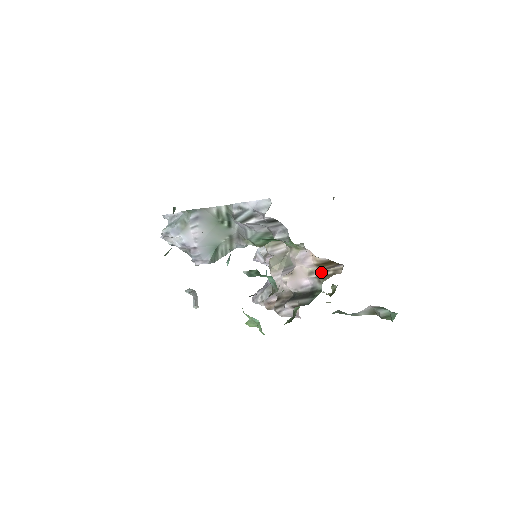
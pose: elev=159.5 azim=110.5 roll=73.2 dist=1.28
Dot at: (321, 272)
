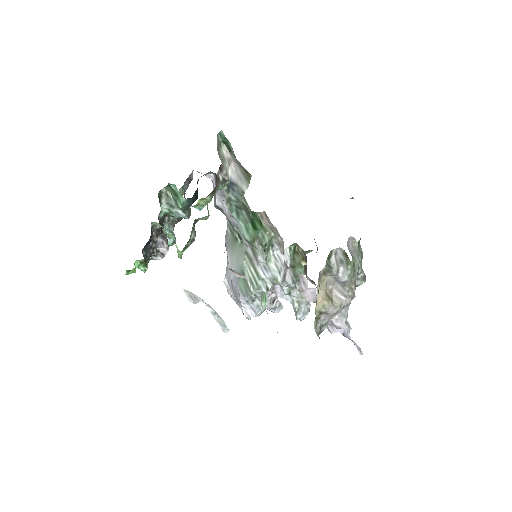
Dot at: occluded
